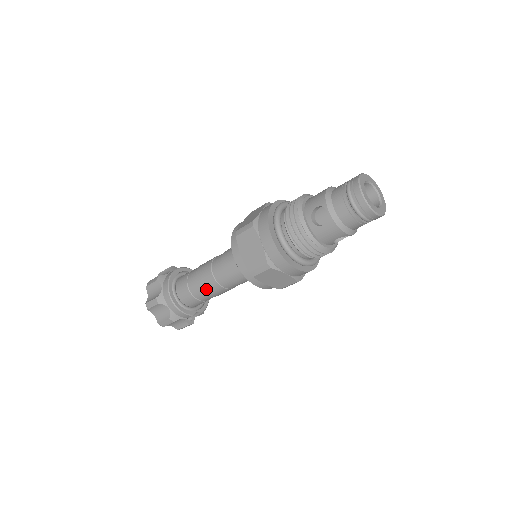
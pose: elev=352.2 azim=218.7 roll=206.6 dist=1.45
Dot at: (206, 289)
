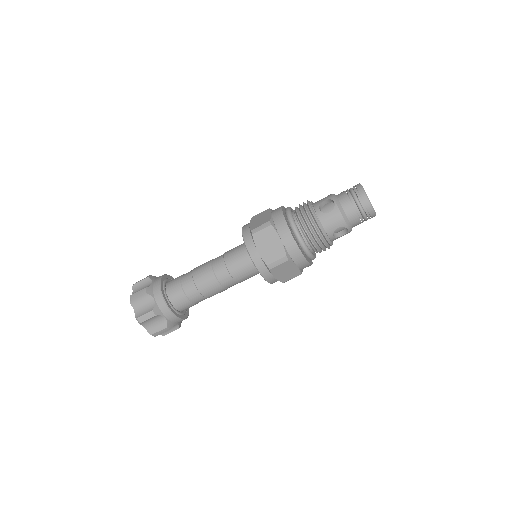
Dot at: occluded
